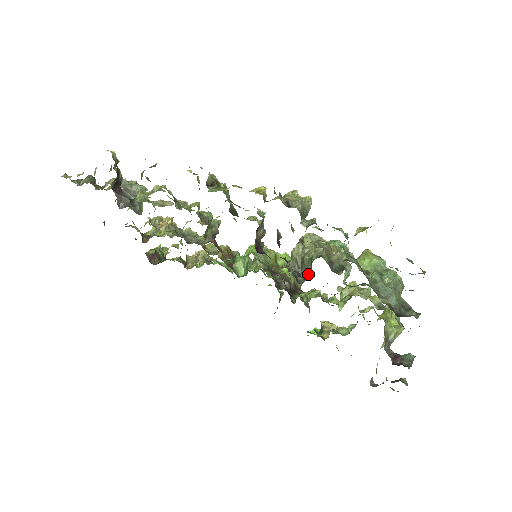
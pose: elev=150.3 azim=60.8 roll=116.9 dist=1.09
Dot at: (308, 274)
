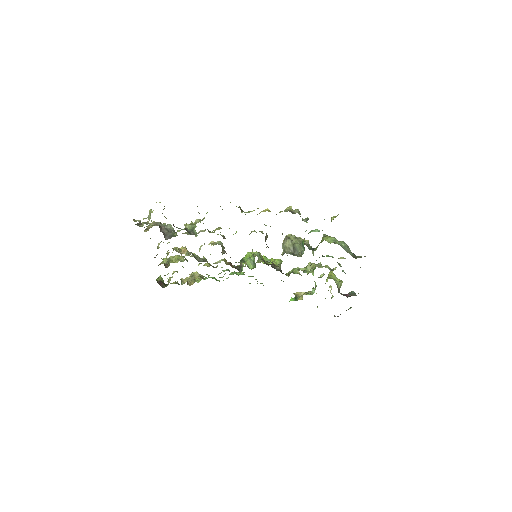
Dot at: (303, 251)
